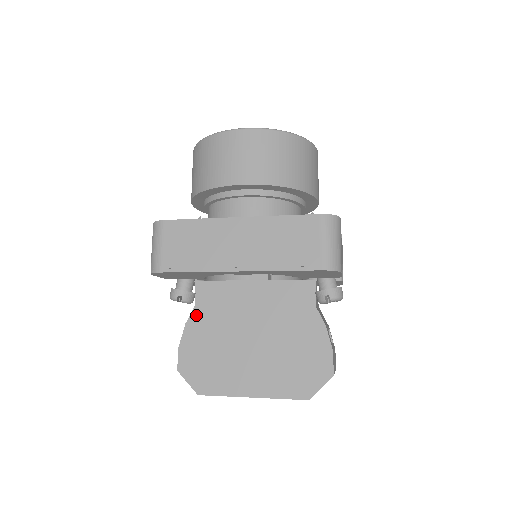
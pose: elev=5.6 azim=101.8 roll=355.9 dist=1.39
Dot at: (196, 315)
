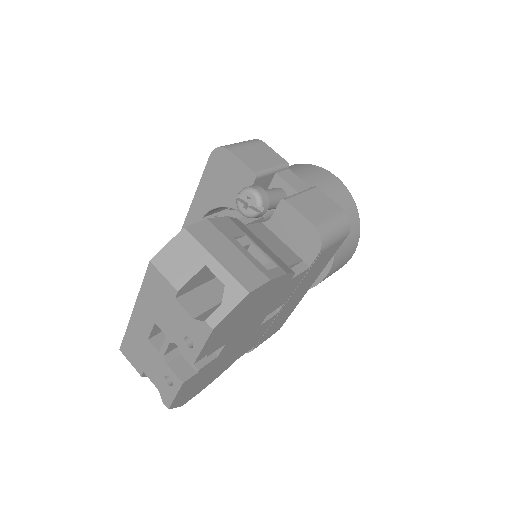
Dot at: occluded
